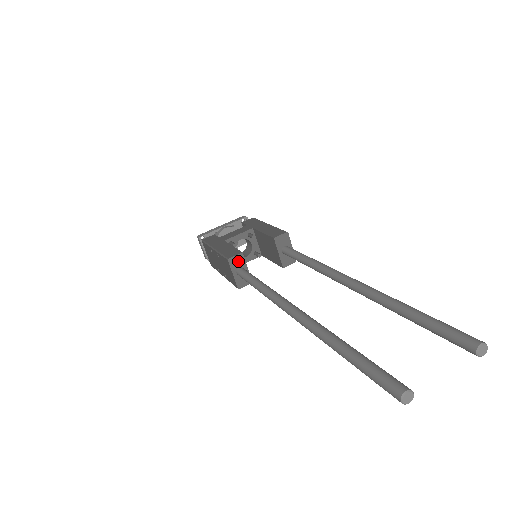
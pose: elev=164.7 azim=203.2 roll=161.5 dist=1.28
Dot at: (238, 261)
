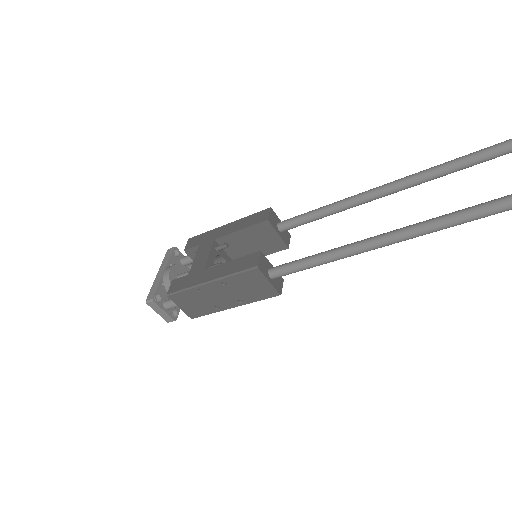
Dot at: (264, 263)
